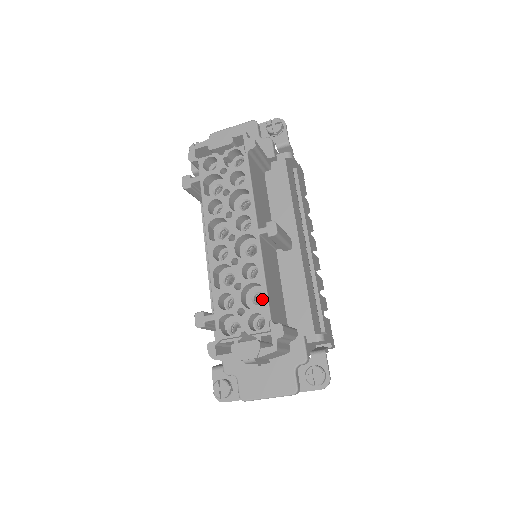
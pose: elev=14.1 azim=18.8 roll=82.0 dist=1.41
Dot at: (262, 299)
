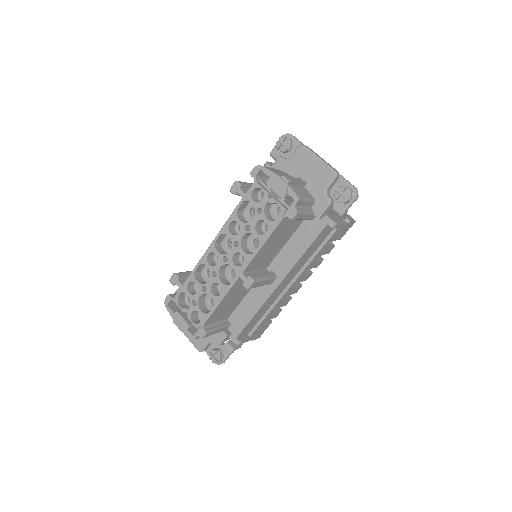
Dot at: occluded
